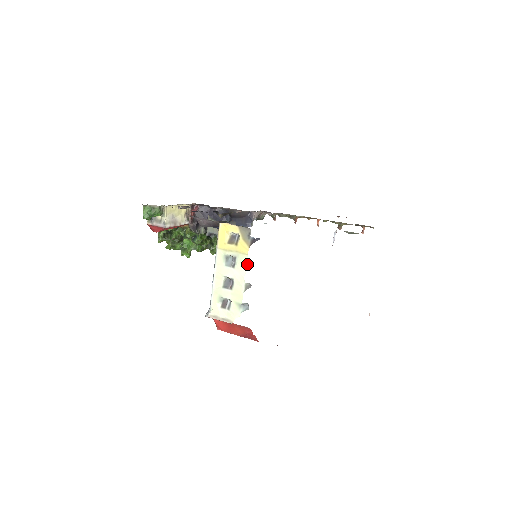
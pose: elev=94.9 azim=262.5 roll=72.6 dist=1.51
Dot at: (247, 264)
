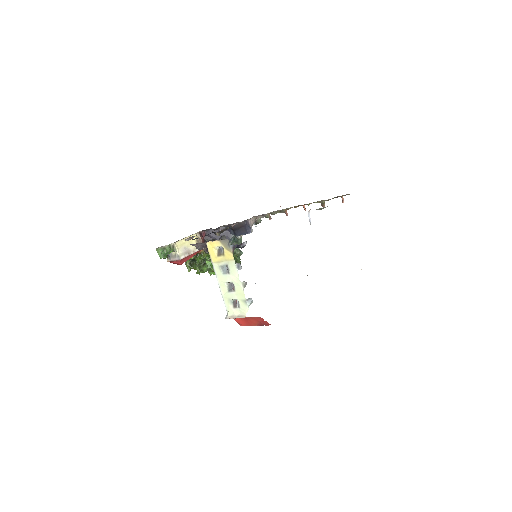
Dot at: (237, 267)
